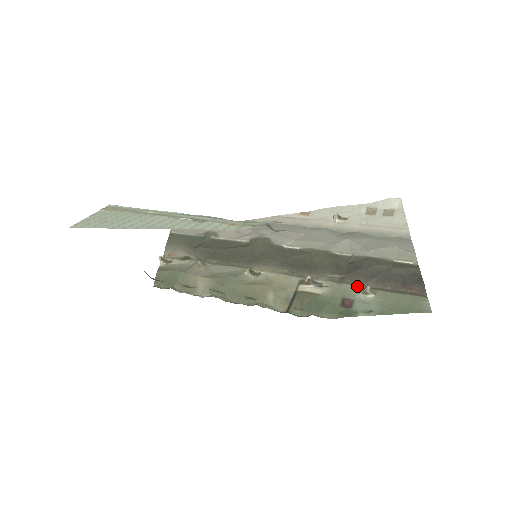
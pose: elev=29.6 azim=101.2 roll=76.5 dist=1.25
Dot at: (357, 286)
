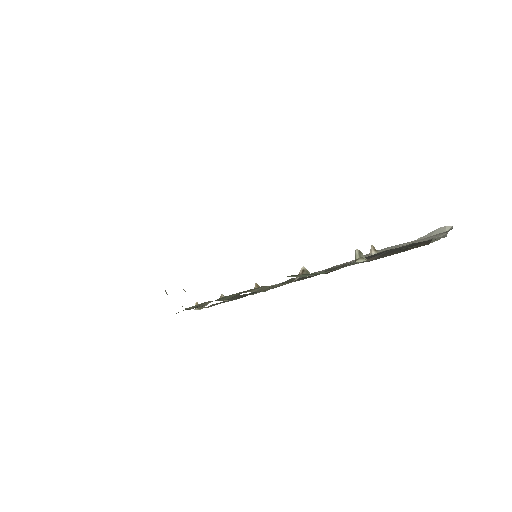
Dot at: (352, 264)
